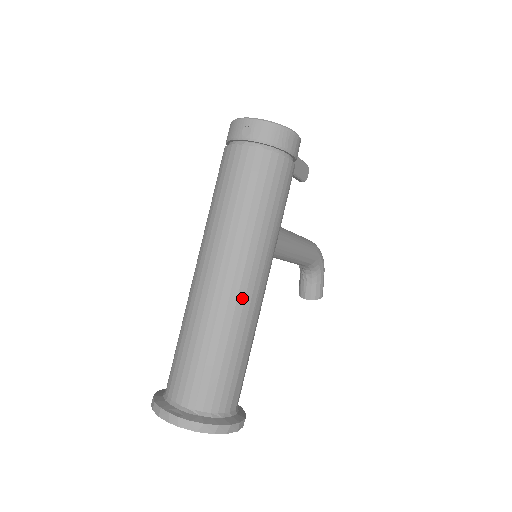
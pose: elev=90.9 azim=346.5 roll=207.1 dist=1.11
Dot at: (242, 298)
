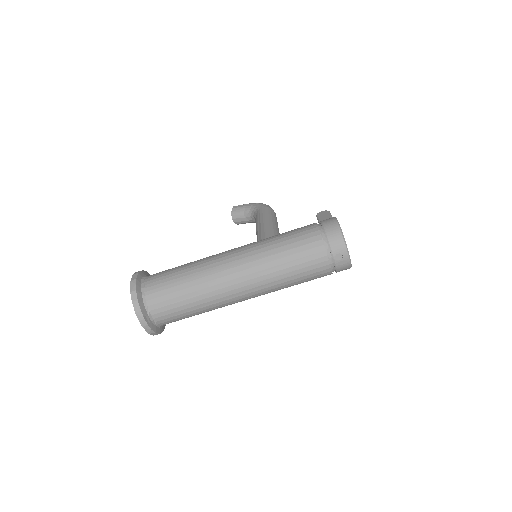
Dot at: occluded
